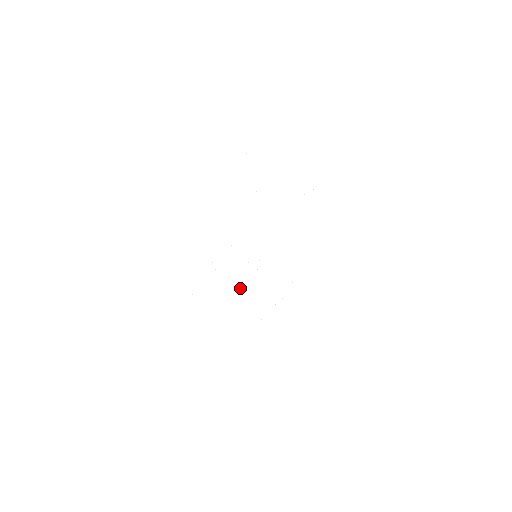
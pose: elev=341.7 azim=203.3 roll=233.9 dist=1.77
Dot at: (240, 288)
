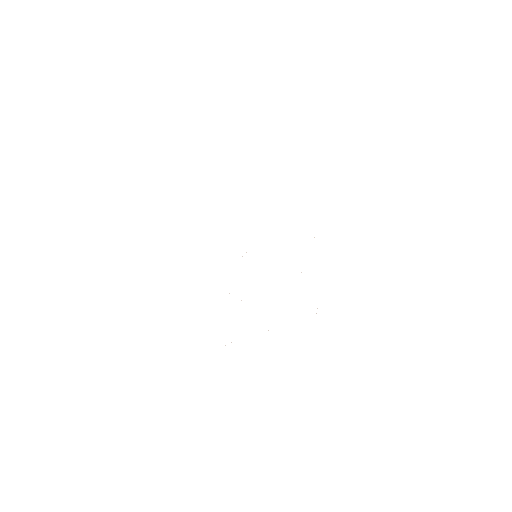
Dot at: occluded
